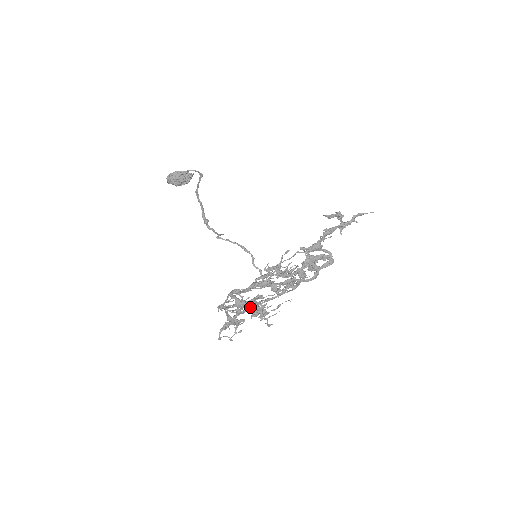
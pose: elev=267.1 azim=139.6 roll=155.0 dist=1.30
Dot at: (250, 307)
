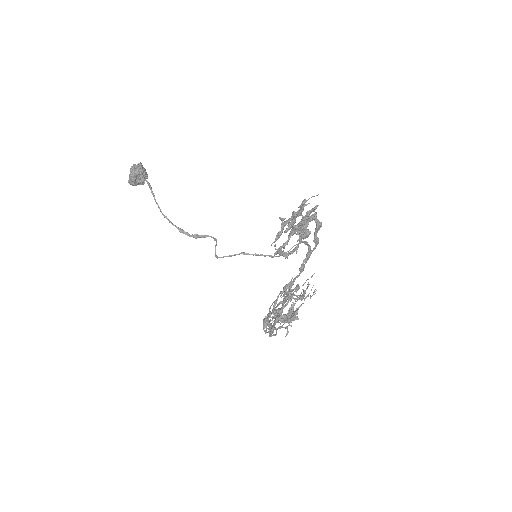
Dot at: (286, 318)
